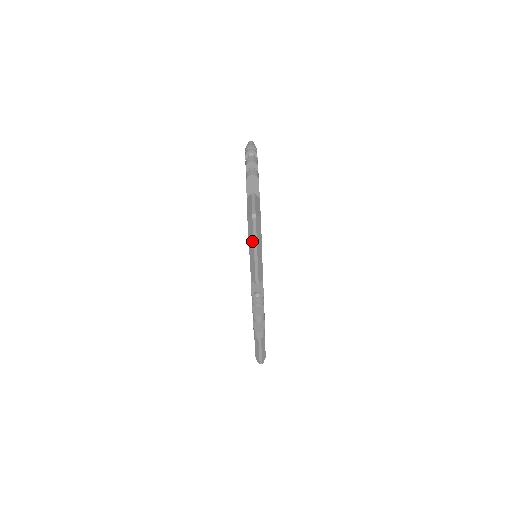
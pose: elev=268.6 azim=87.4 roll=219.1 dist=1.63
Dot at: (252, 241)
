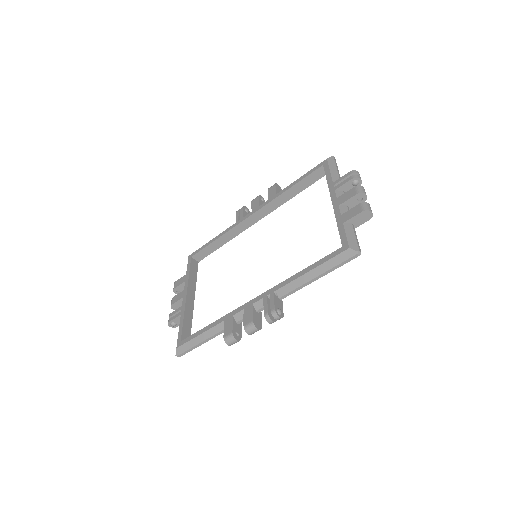
Dot at: (328, 268)
